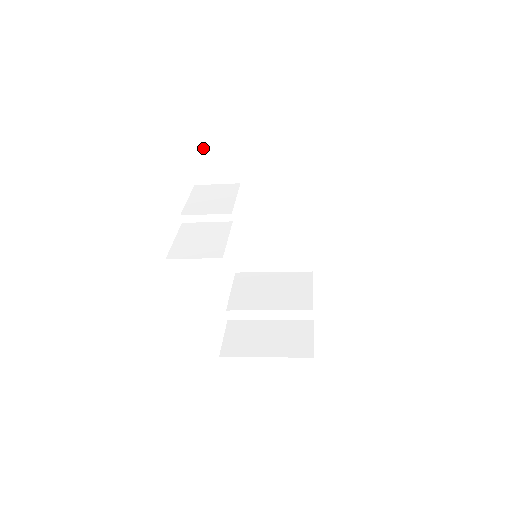
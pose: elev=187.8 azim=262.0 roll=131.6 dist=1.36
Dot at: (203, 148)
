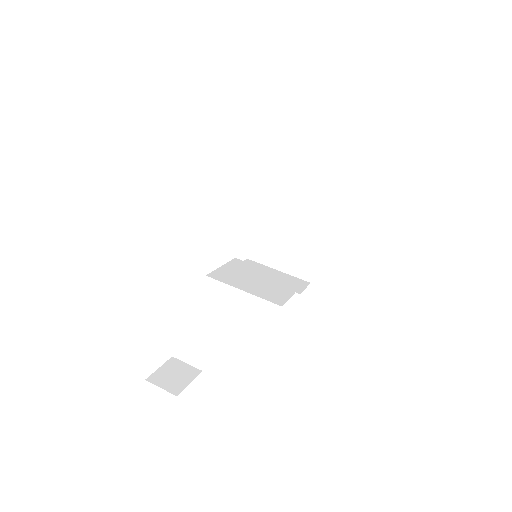
Dot at: occluded
